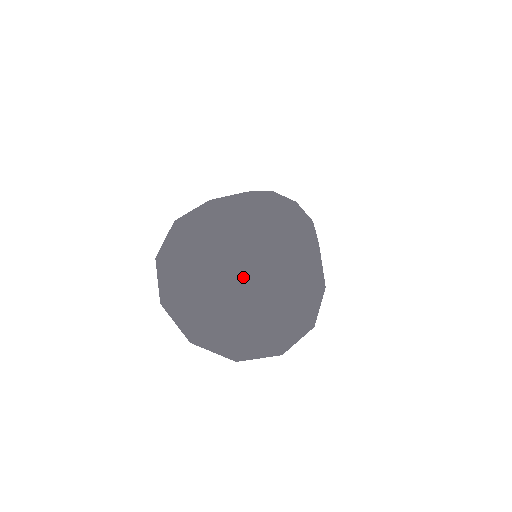
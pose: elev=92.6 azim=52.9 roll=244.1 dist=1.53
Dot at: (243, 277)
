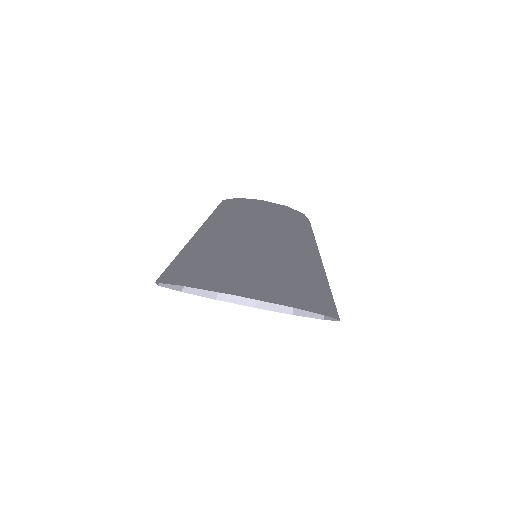
Dot at: (265, 202)
